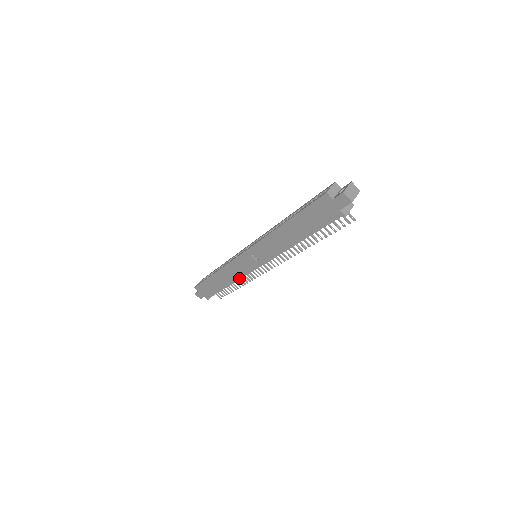
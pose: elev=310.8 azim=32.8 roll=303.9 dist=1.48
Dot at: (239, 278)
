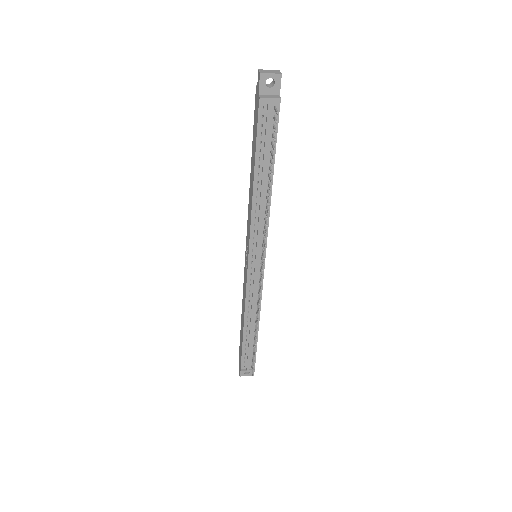
Dot at: (245, 300)
